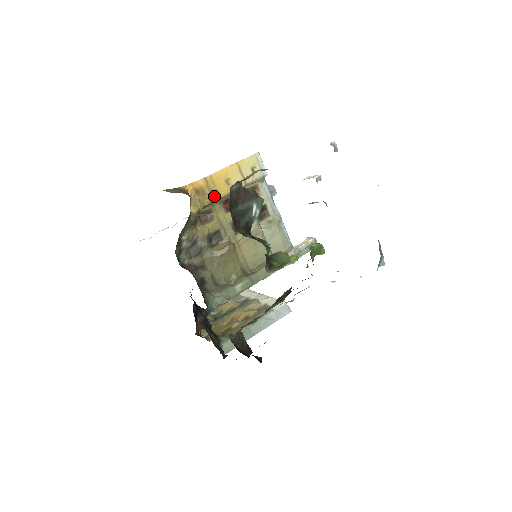
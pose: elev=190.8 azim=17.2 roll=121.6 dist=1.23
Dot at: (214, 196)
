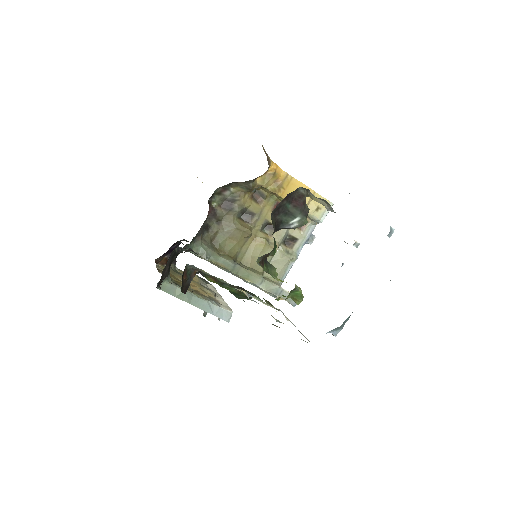
Dot at: (279, 191)
